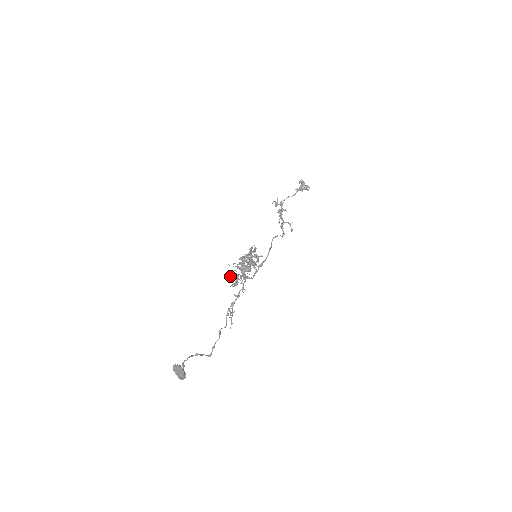
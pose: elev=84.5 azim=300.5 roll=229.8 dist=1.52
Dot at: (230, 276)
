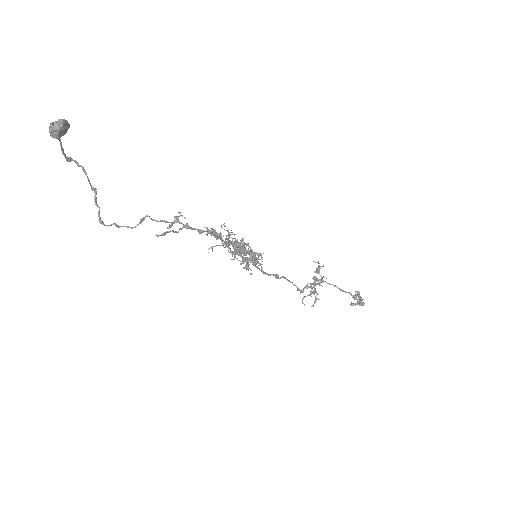
Dot at: (212, 228)
